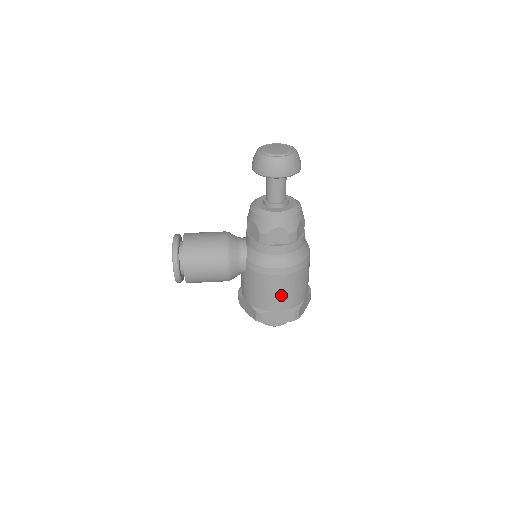
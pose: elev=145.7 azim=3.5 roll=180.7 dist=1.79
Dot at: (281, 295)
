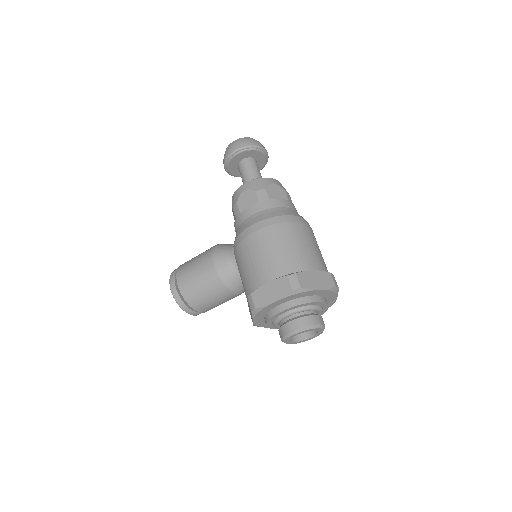
Dot at: (264, 258)
